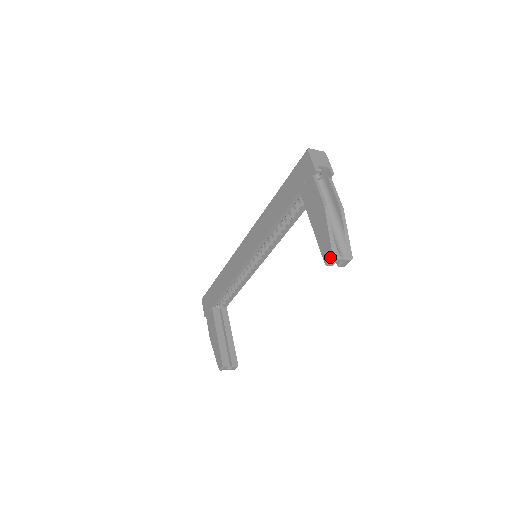
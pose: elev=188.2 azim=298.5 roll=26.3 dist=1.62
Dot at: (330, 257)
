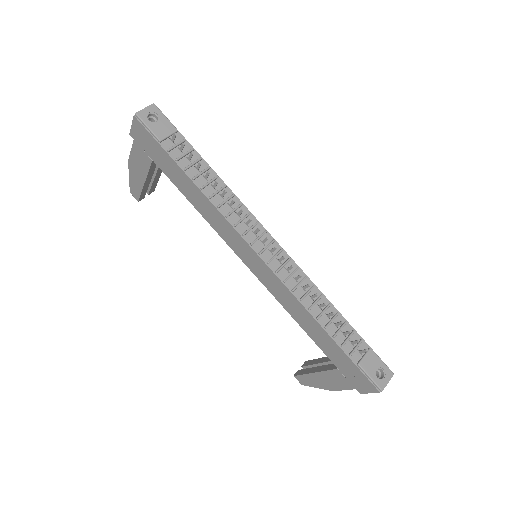
Dot at: (300, 383)
